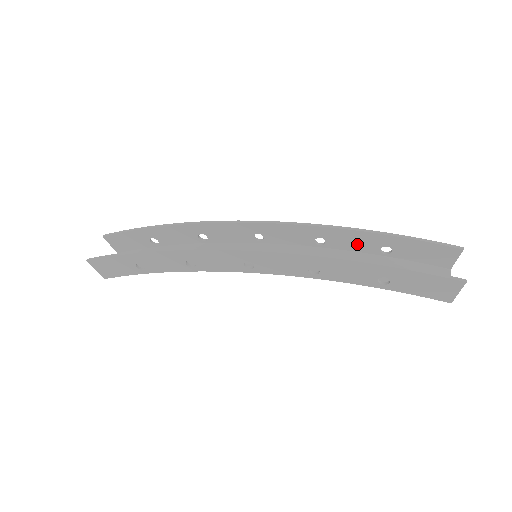
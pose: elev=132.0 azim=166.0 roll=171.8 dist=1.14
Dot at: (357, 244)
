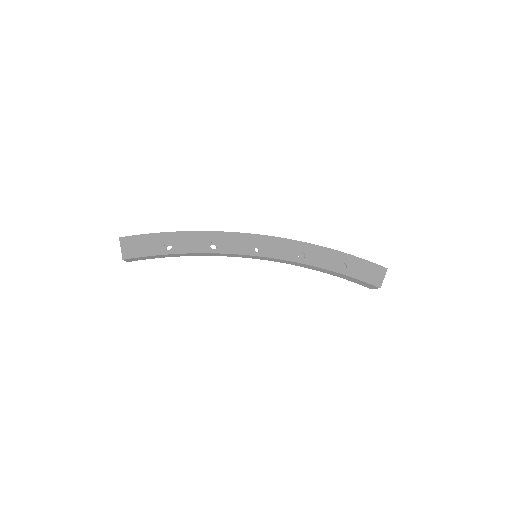
Dot at: occluded
